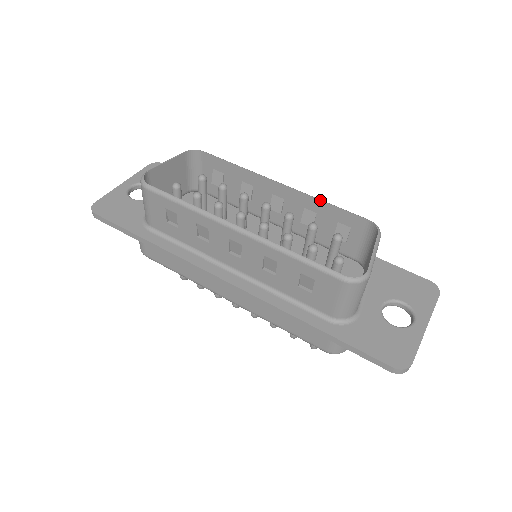
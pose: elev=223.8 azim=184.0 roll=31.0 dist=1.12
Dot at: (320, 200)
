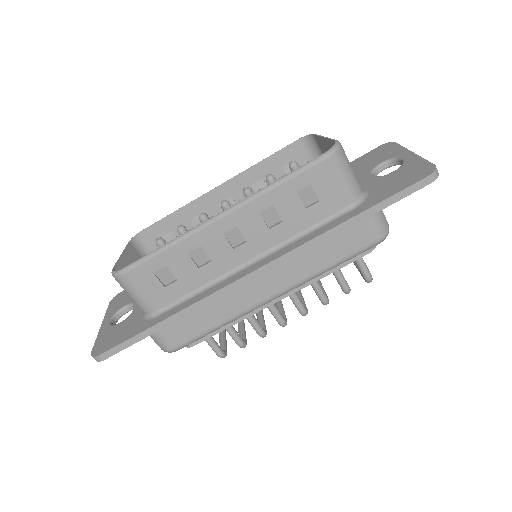
Dot at: (255, 164)
